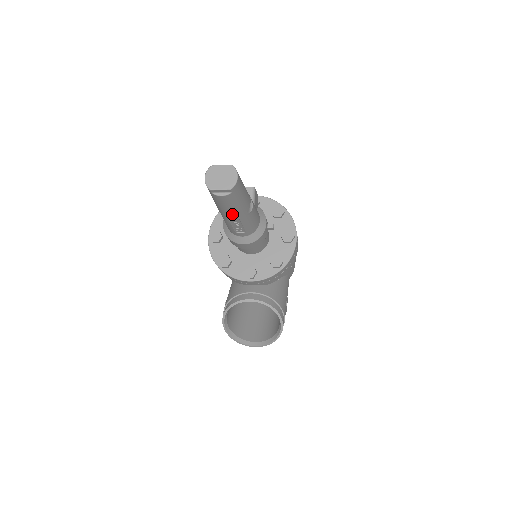
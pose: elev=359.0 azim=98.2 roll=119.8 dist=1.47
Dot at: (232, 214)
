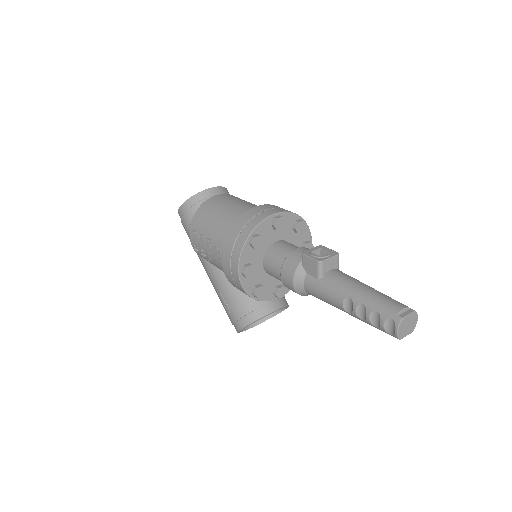
Dot at: occluded
